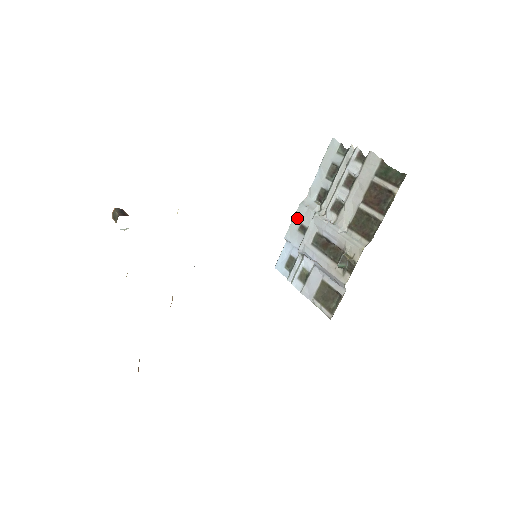
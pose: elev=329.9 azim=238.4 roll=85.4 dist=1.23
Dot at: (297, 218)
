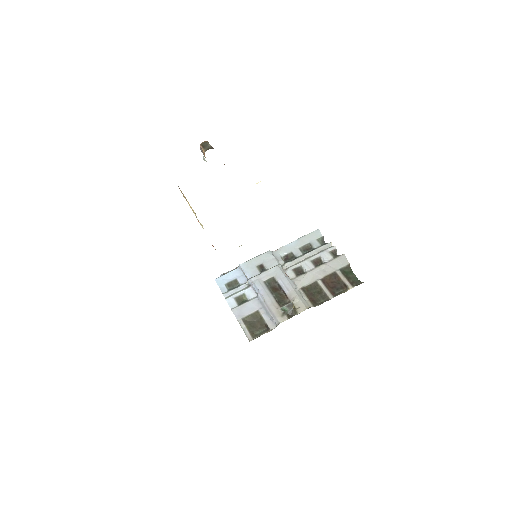
Dot at: (261, 258)
